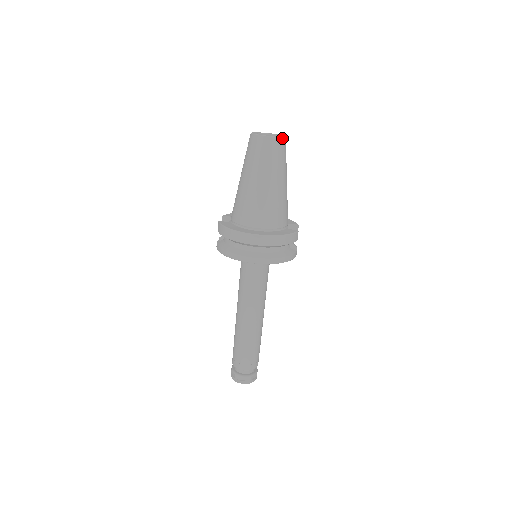
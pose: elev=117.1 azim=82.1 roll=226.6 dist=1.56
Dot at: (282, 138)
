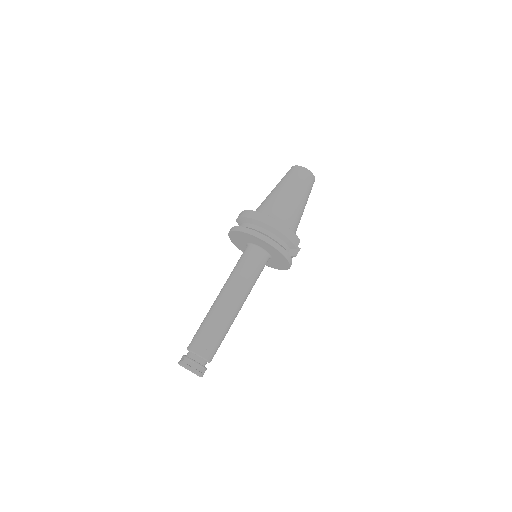
Dot at: (313, 175)
